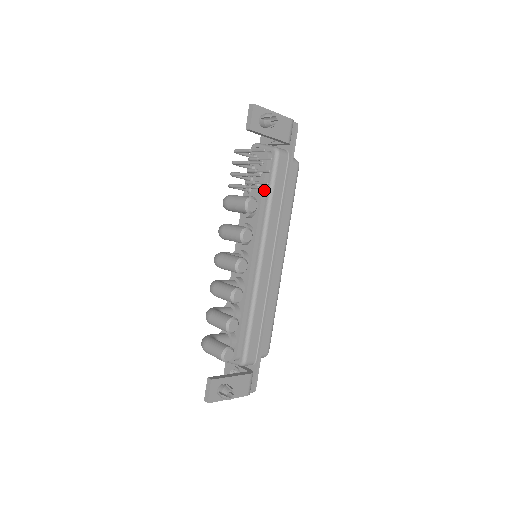
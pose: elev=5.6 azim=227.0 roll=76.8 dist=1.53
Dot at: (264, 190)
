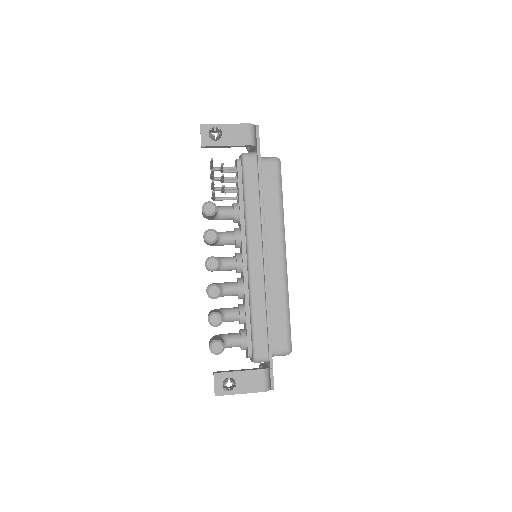
Dot at: (241, 194)
